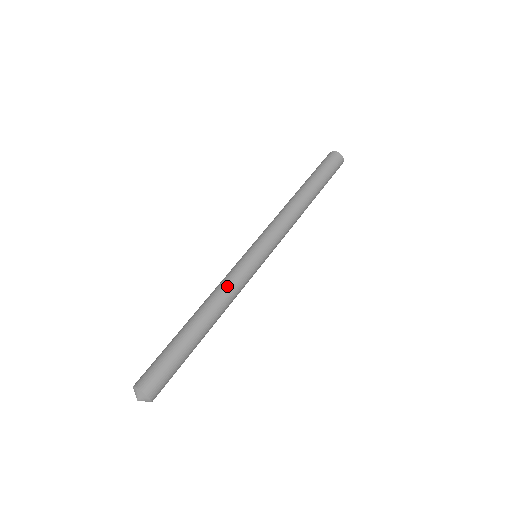
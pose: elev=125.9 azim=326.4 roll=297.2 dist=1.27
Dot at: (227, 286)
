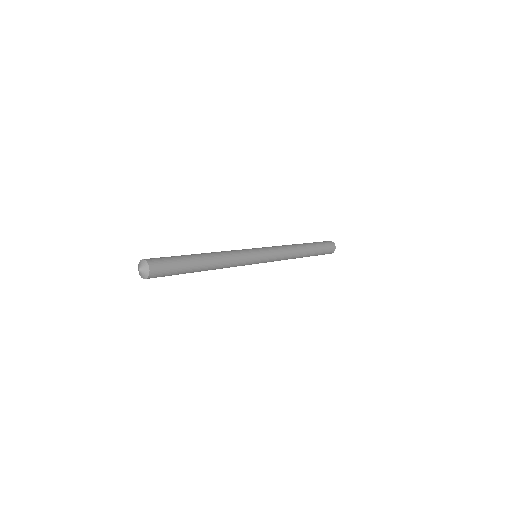
Dot at: occluded
